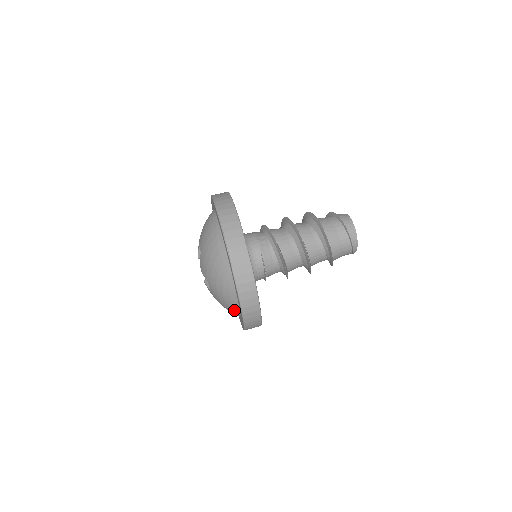
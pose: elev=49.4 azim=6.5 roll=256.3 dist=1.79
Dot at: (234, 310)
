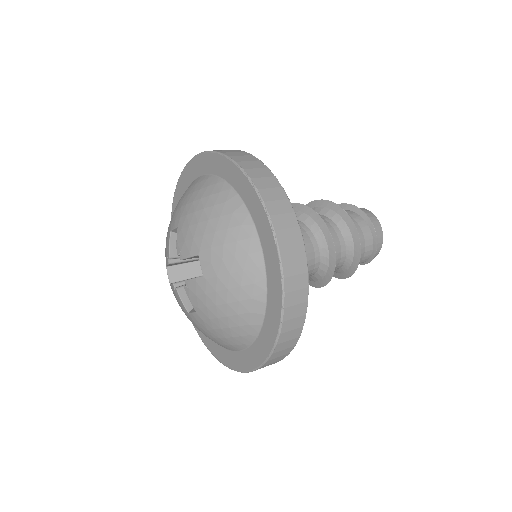
Dot at: occluded
